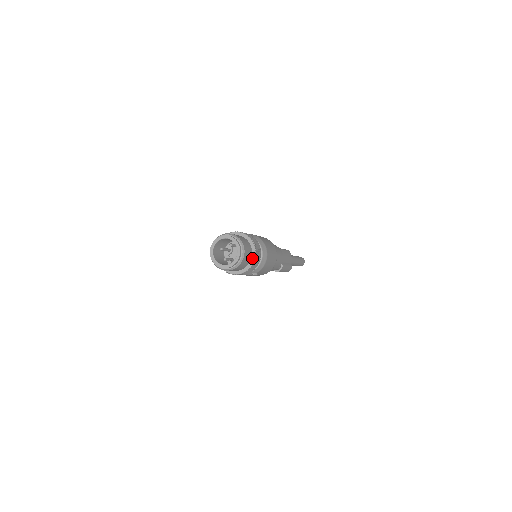
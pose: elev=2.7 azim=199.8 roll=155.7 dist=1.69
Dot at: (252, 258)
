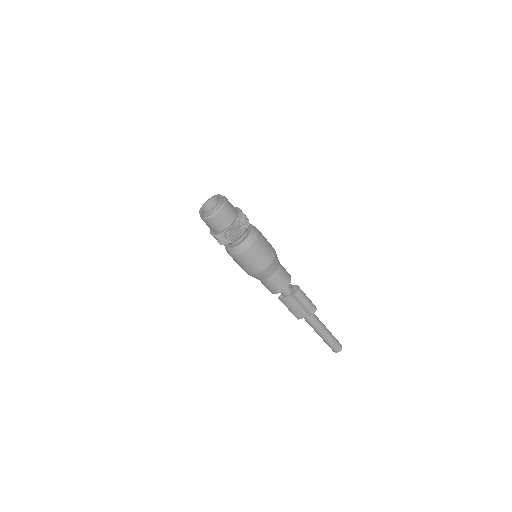
Dot at: (236, 209)
